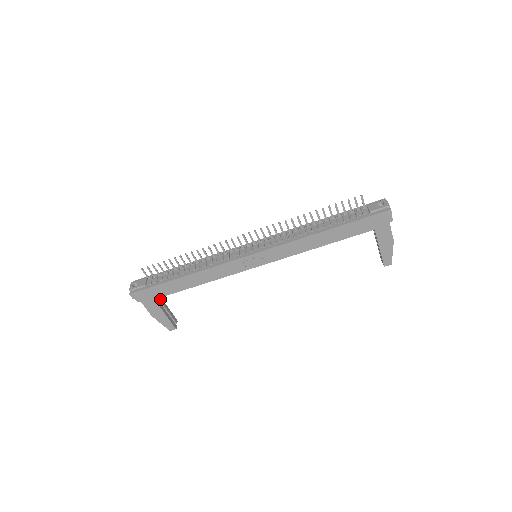
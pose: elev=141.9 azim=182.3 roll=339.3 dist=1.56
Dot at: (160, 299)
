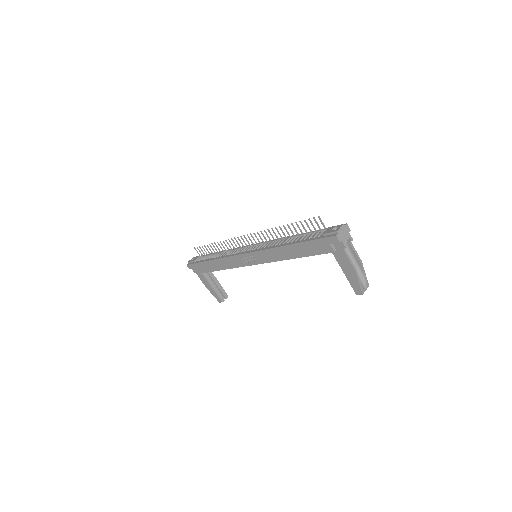
Dot at: (211, 275)
